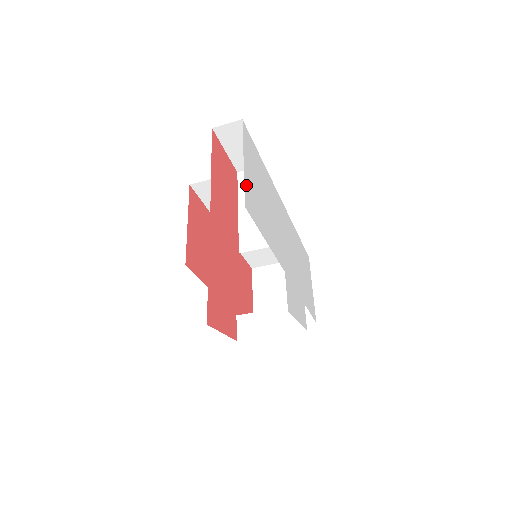
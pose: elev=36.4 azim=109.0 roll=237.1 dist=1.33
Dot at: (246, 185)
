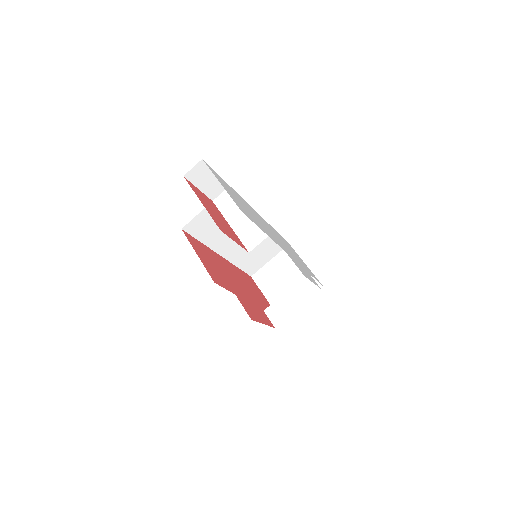
Dot at: (233, 199)
